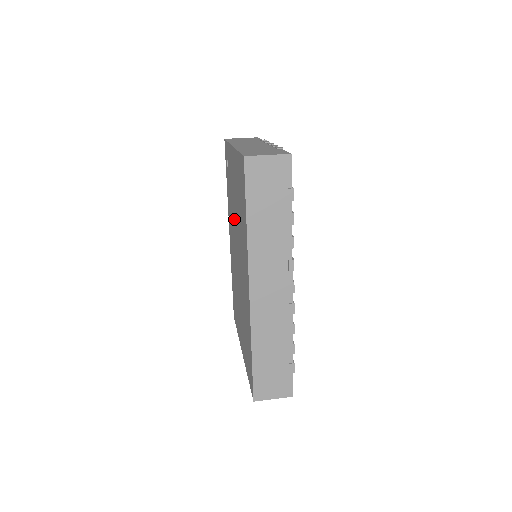
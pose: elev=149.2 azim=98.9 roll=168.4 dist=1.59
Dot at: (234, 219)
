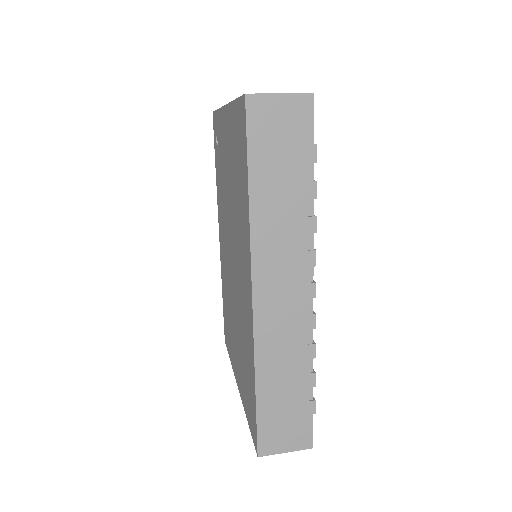
Dot at: (226, 207)
